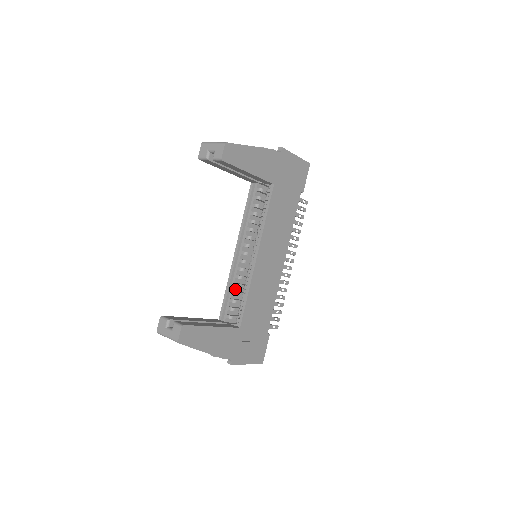
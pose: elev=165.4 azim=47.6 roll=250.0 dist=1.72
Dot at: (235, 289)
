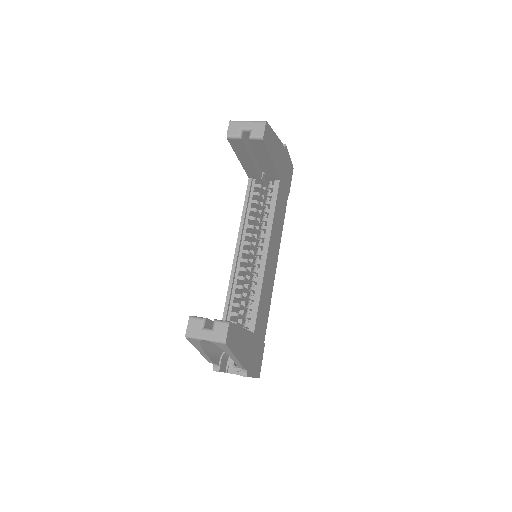
Dot at: (236, 292)
